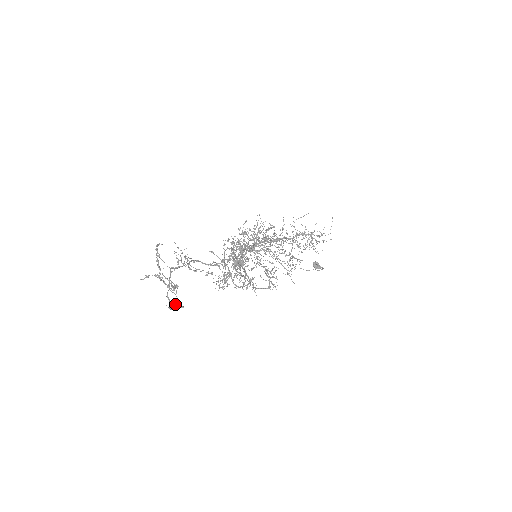
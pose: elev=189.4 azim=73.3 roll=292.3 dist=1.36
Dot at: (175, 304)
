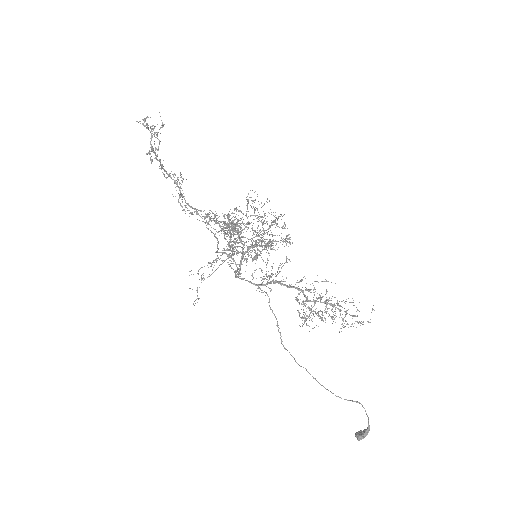
Dot at: (147, 154)
